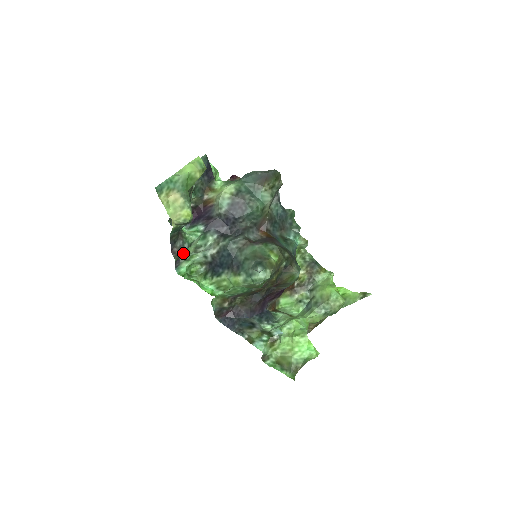
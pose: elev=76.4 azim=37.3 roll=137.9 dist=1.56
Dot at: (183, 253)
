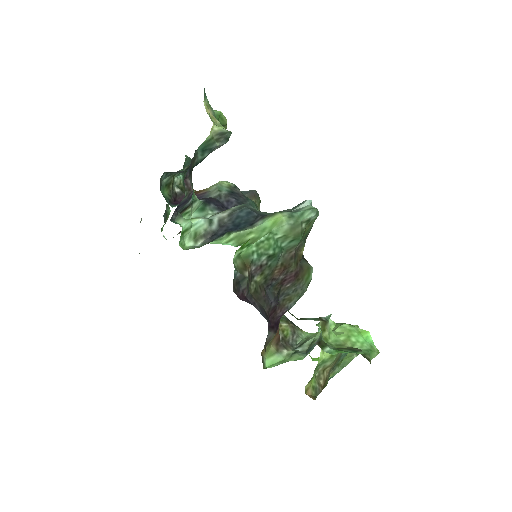
Dot at: (183, 207)
